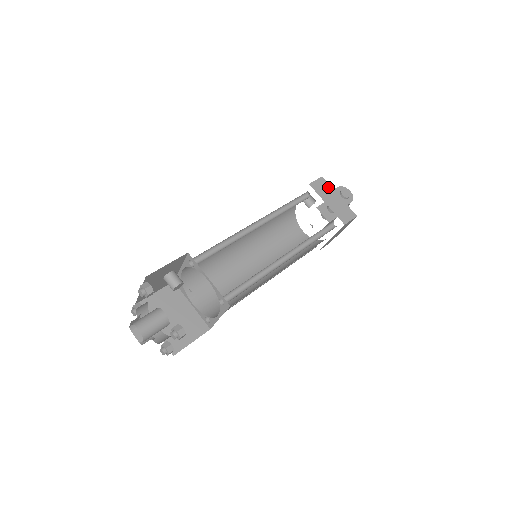
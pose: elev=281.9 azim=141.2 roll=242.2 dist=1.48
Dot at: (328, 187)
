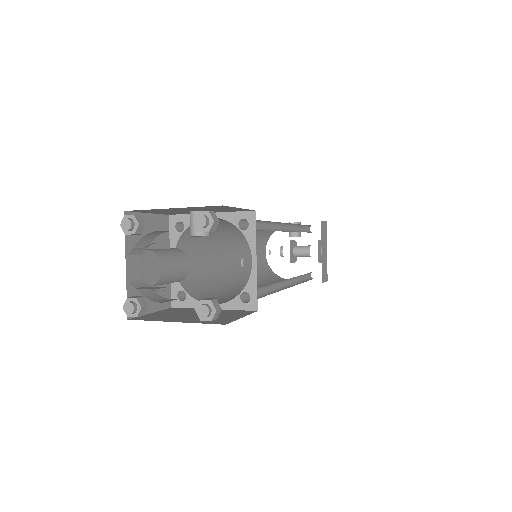
Dot at: (326, 236)
